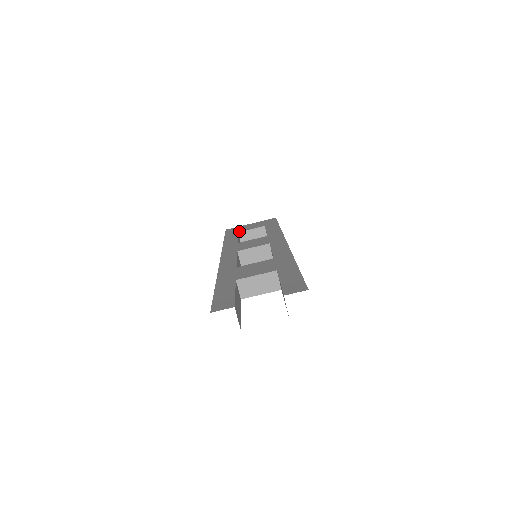
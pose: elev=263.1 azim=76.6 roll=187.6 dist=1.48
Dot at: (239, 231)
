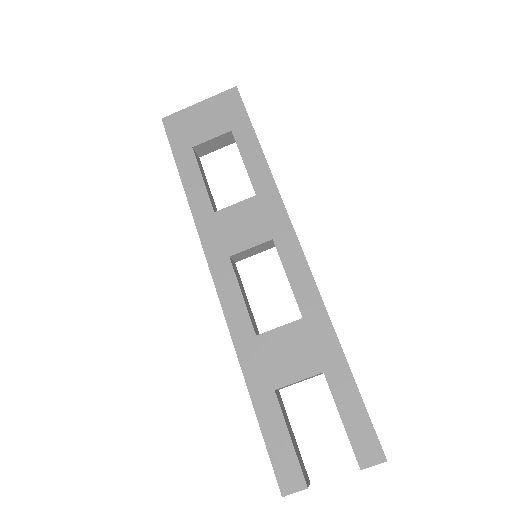
Dot at: (193, 143)
